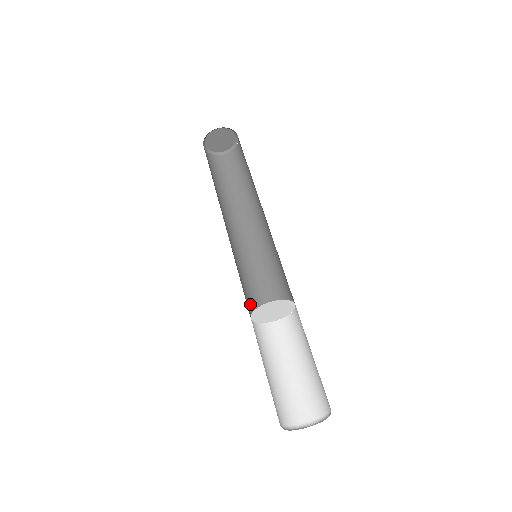
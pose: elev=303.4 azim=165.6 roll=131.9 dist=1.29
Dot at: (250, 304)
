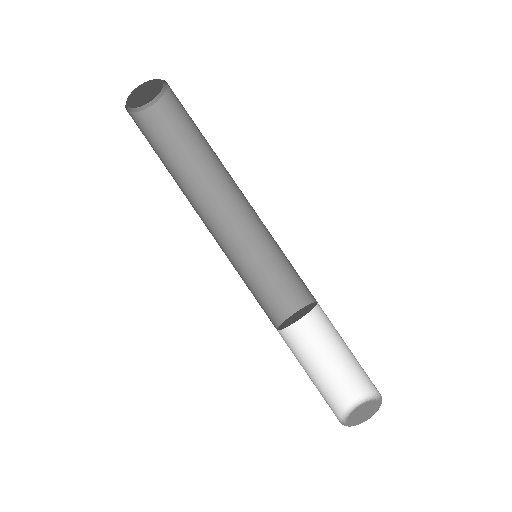
Dot at: (271, 305)
